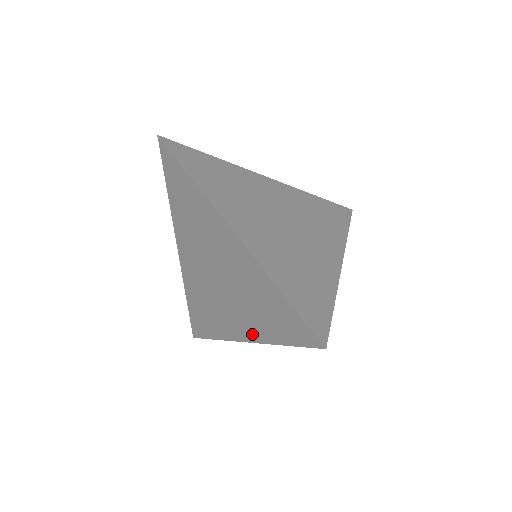
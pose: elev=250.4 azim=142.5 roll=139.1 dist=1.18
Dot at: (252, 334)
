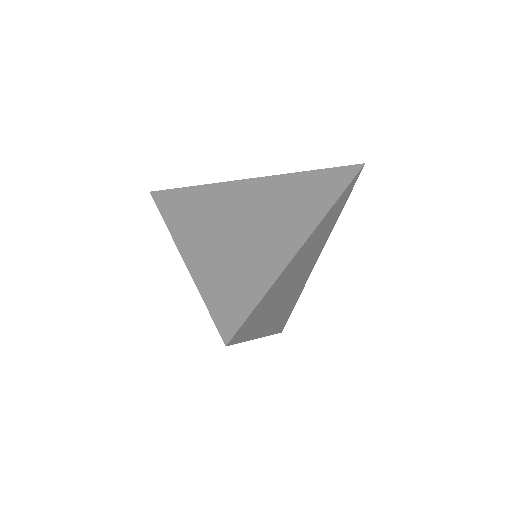
Dot at: (309, 223)
